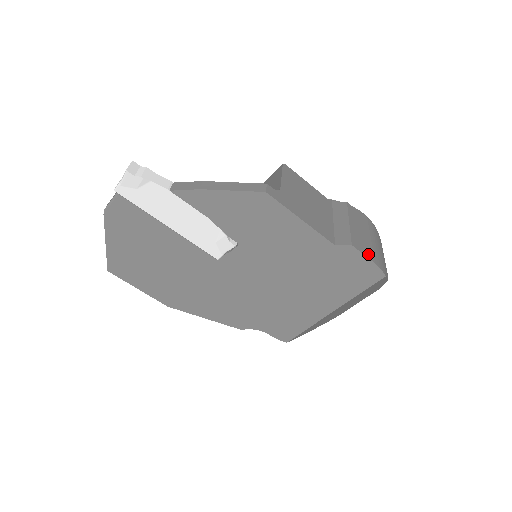
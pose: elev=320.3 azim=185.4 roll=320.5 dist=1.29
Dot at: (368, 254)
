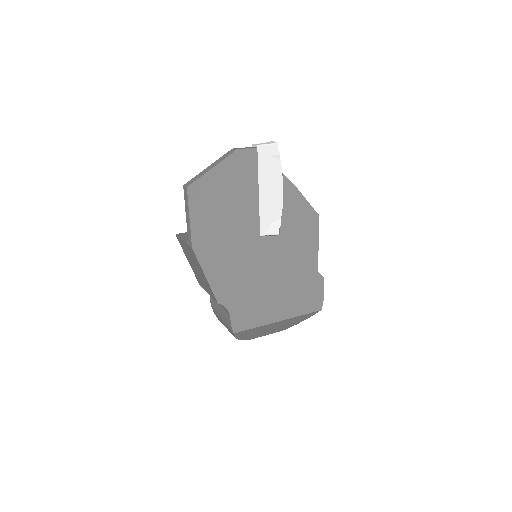
Dot at: occluded
